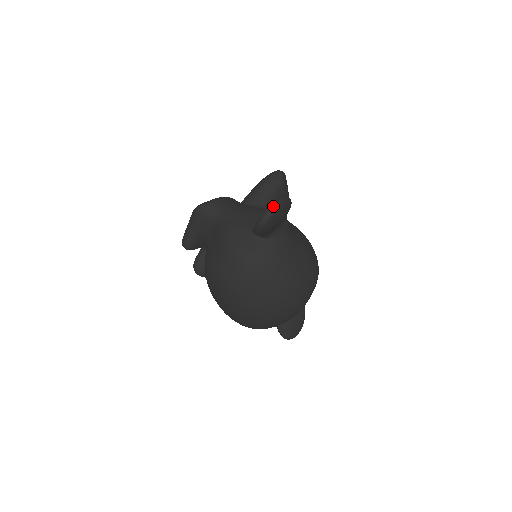
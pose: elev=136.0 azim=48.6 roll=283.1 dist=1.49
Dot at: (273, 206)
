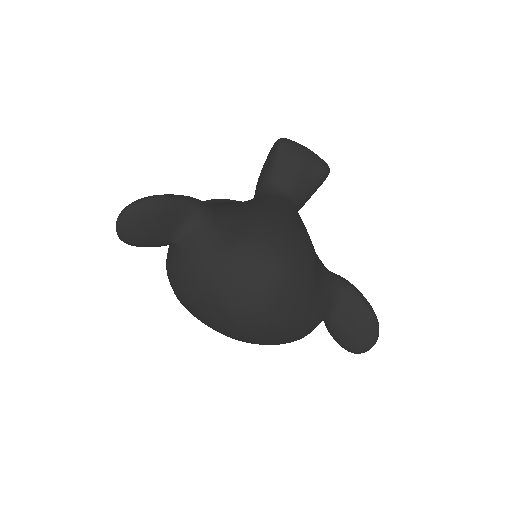
Dot at: (118, 217)
